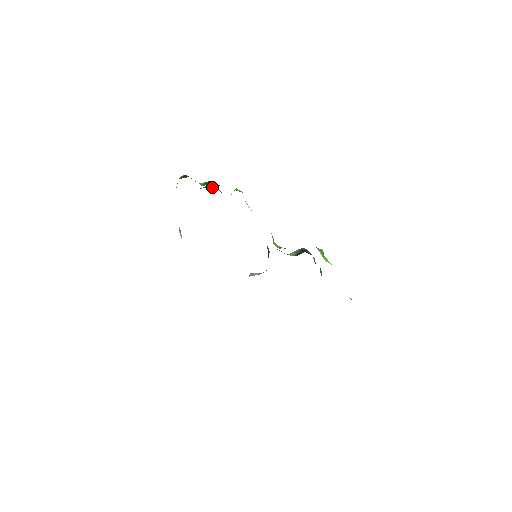
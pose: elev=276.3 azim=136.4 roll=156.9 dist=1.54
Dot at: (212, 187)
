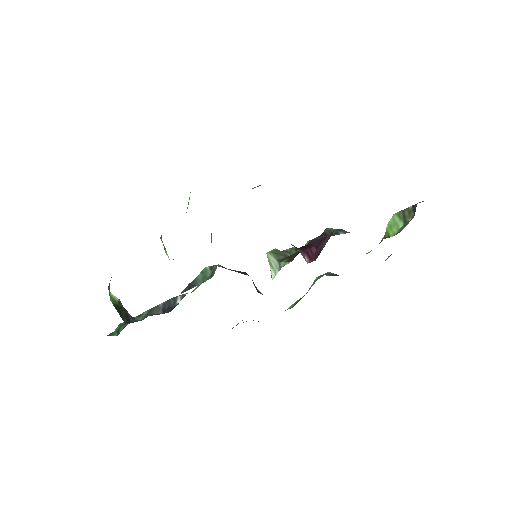
Dot at: occluded
